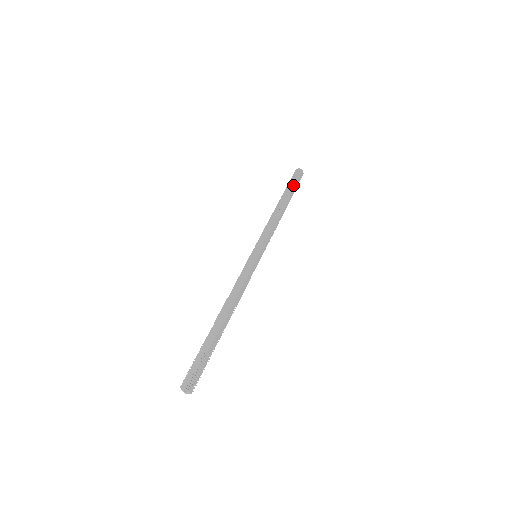
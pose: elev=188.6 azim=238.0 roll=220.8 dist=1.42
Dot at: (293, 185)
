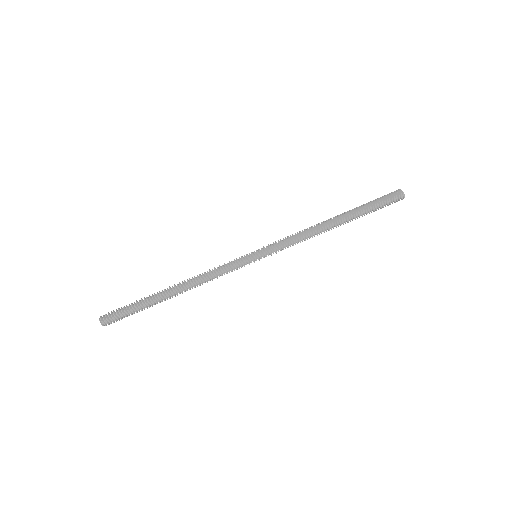
Dot at: (372, 206)
